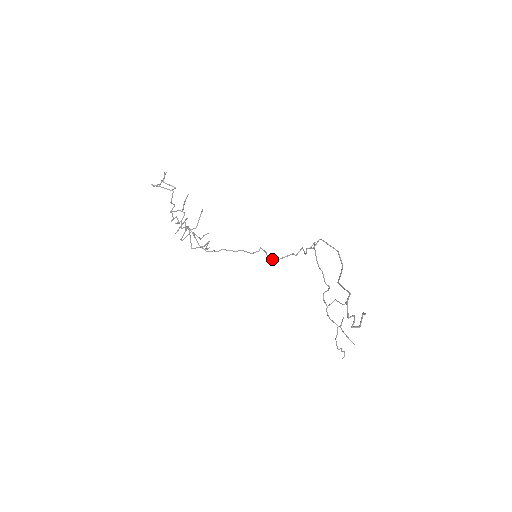
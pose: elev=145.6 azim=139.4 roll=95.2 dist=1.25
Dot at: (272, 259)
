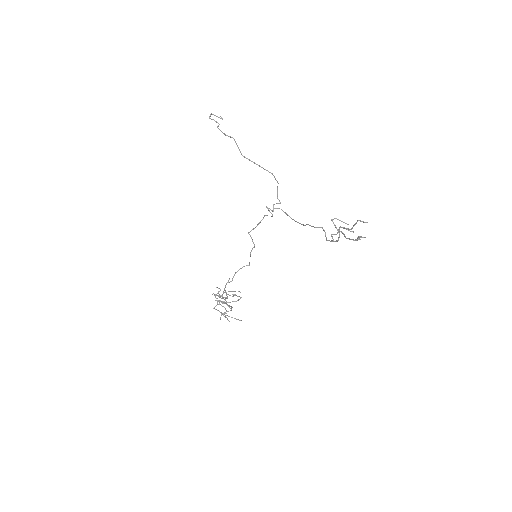
Dot at: occluded
